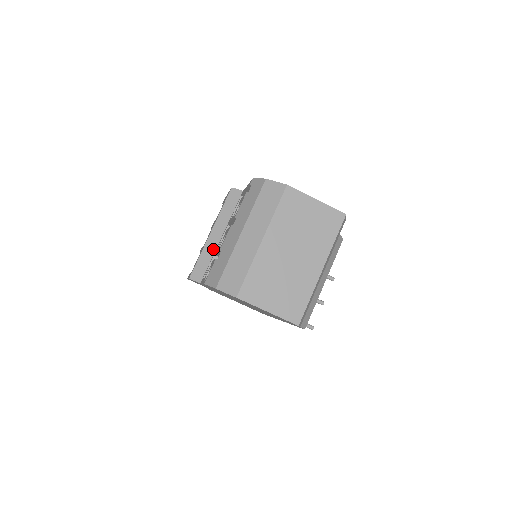
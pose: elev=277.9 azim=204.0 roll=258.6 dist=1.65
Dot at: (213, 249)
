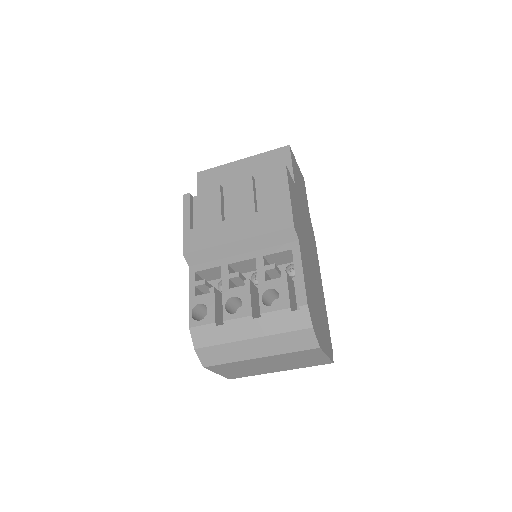
Dot at: (225, 255)
